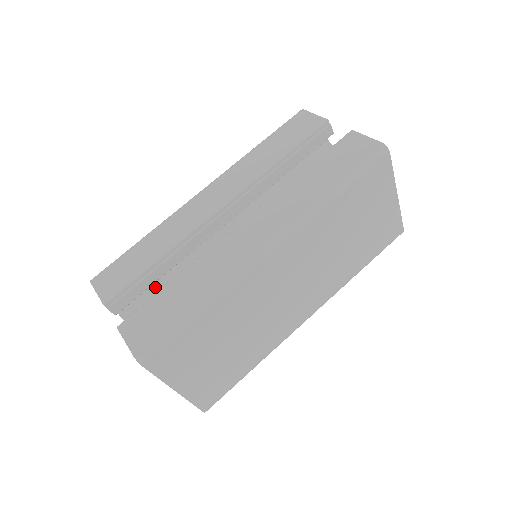
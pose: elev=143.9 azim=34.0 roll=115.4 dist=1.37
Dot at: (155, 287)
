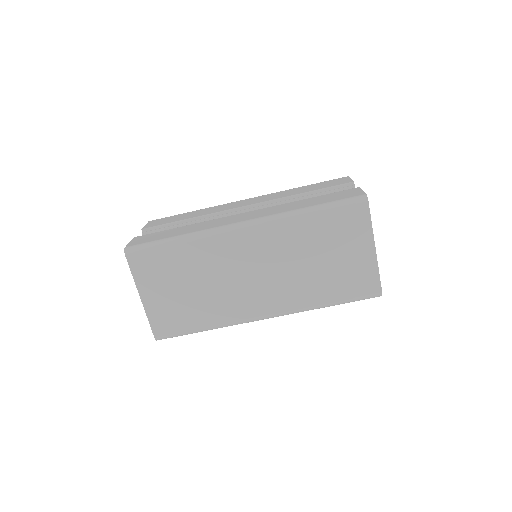
Dot at: occluded
